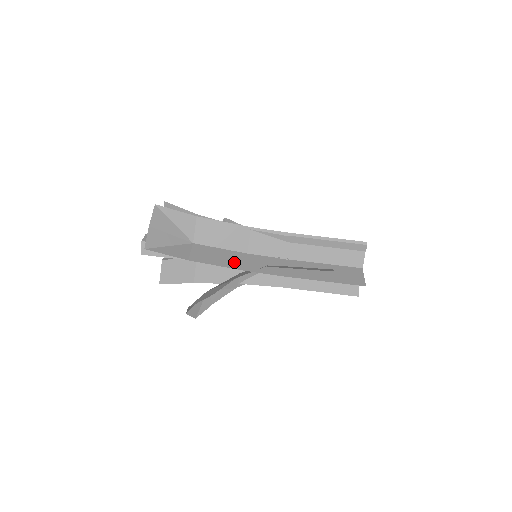
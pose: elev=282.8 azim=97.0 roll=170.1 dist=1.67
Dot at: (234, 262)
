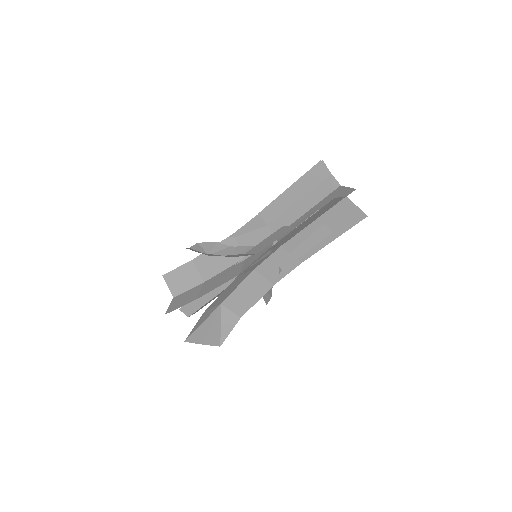
Dot at: (260, 287)
